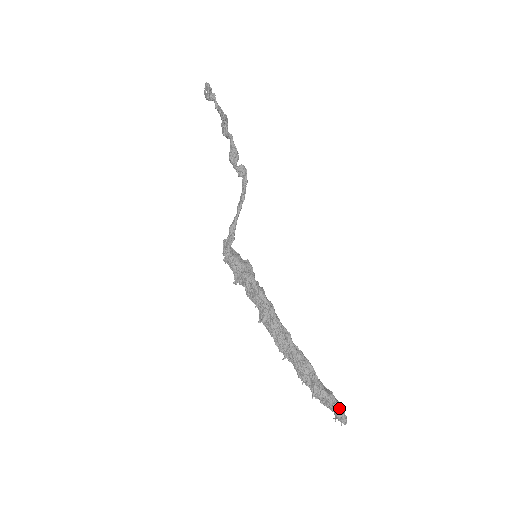
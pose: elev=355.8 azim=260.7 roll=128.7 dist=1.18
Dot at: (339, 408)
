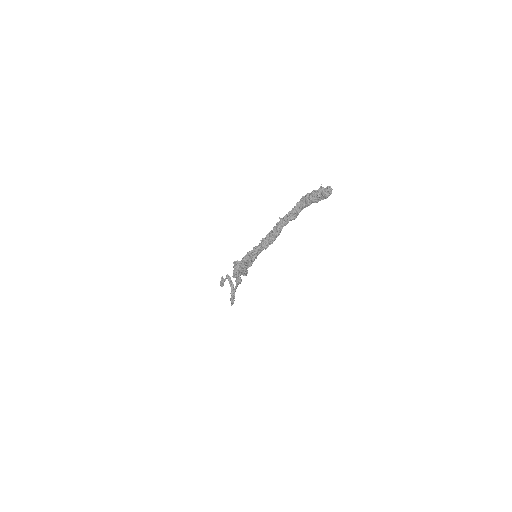
Dot at: occluded
